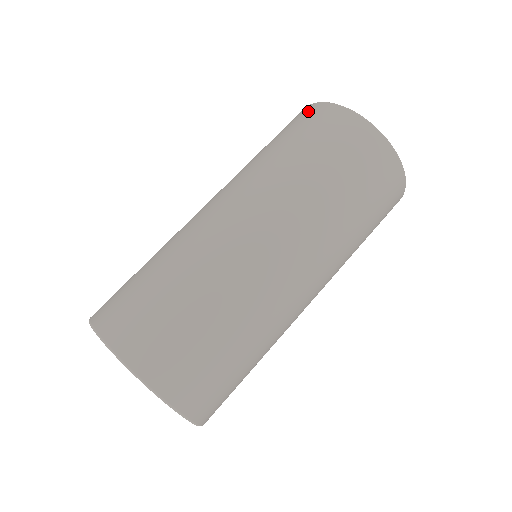
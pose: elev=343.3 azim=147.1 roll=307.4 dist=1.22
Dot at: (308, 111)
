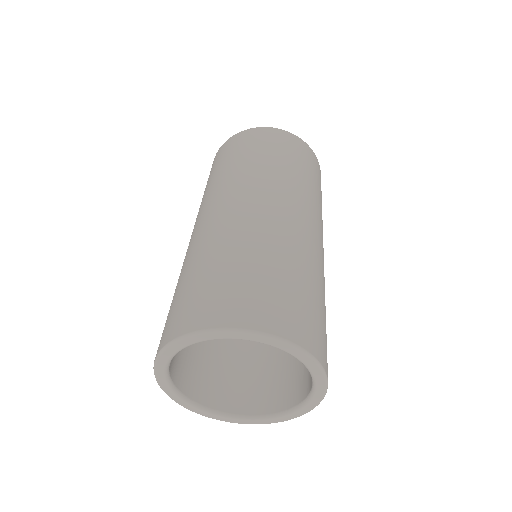
Dot at: (235, 139)
